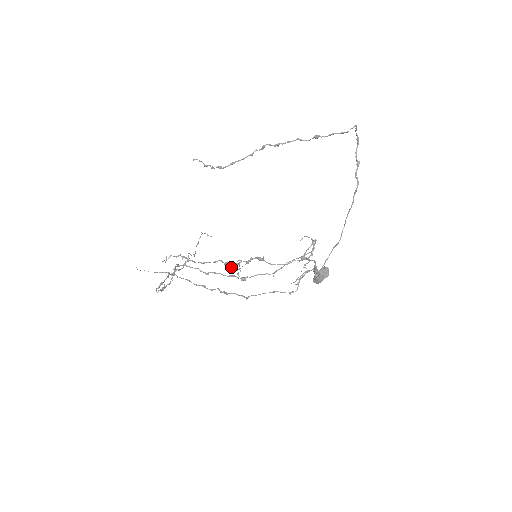
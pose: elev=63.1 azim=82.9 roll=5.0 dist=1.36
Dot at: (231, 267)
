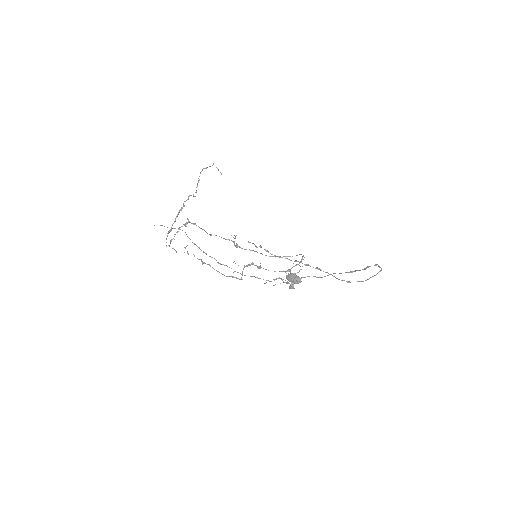
Dot at: (234, 261)
